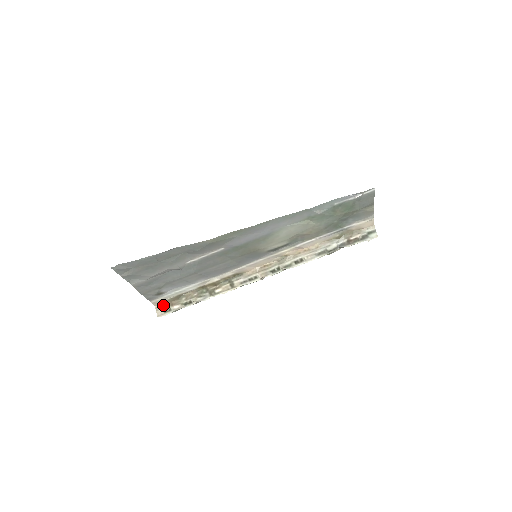
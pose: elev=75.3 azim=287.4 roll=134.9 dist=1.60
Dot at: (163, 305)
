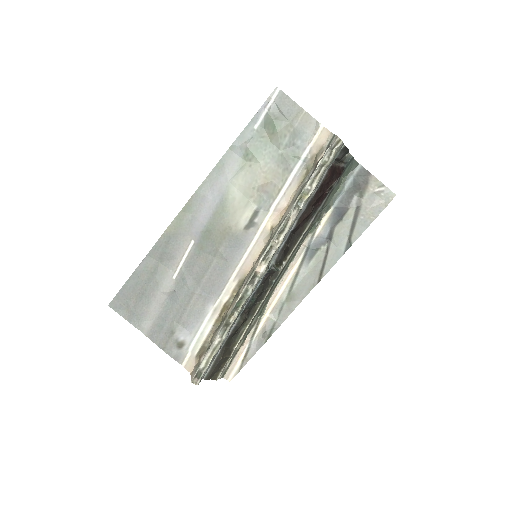
Dot at: (195, 366)
